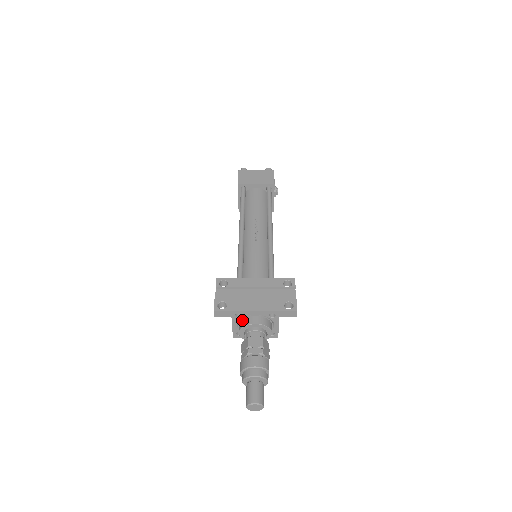
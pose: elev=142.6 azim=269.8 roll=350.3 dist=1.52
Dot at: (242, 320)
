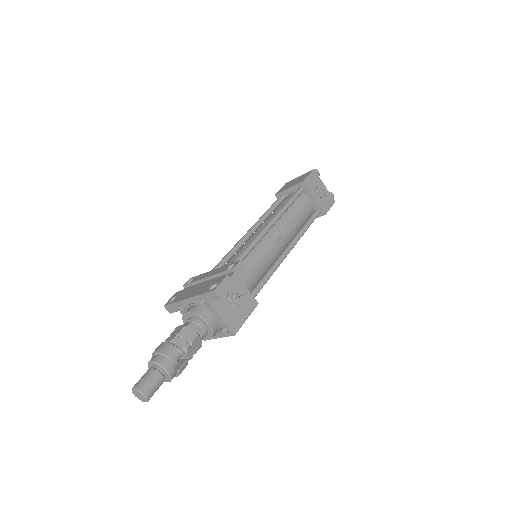
Dot at: occluded
